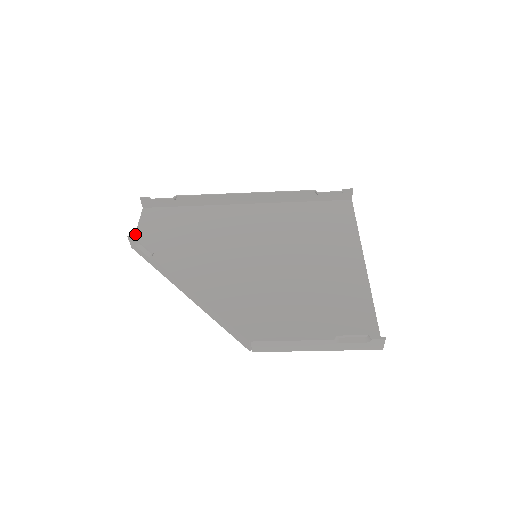
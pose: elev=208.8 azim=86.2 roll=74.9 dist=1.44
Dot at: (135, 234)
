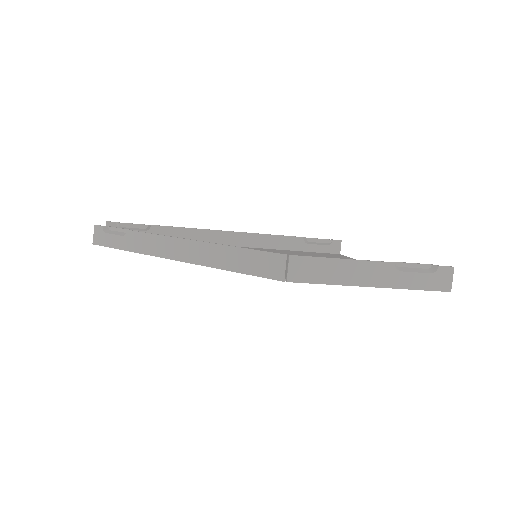
Dot at: occluded
